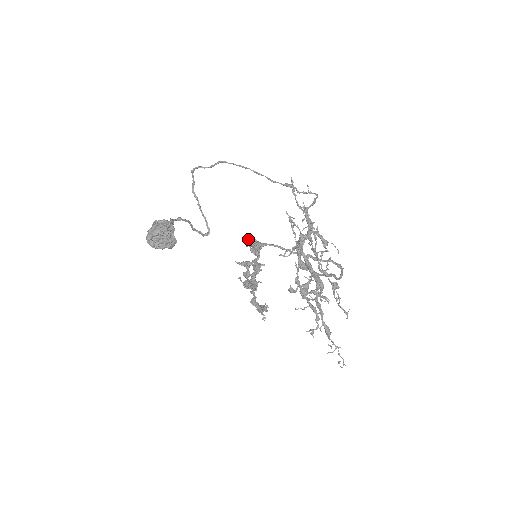
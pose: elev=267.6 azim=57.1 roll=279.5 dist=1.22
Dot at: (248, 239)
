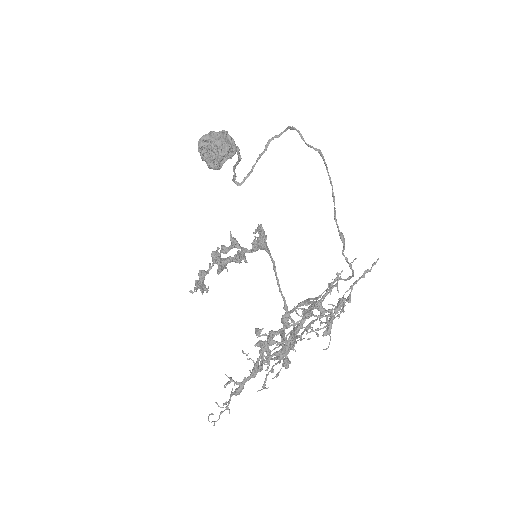
Dot at: (262, 231)
